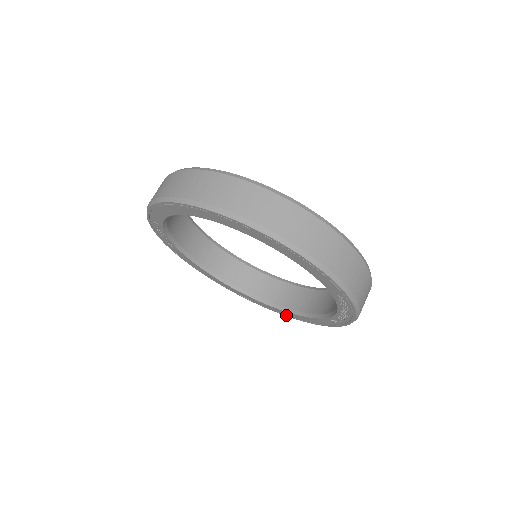
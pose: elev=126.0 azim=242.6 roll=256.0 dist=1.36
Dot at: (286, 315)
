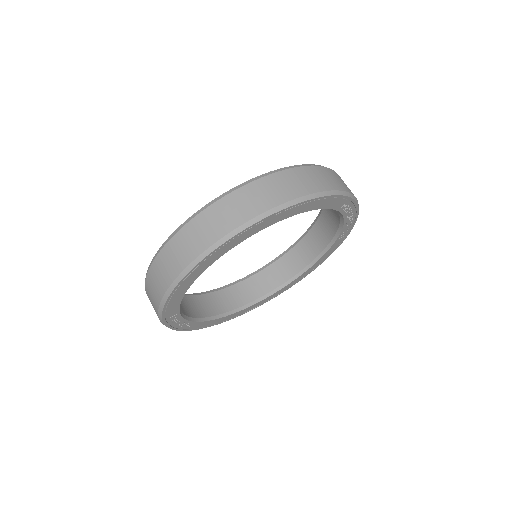
Dot at: (302, 278)
